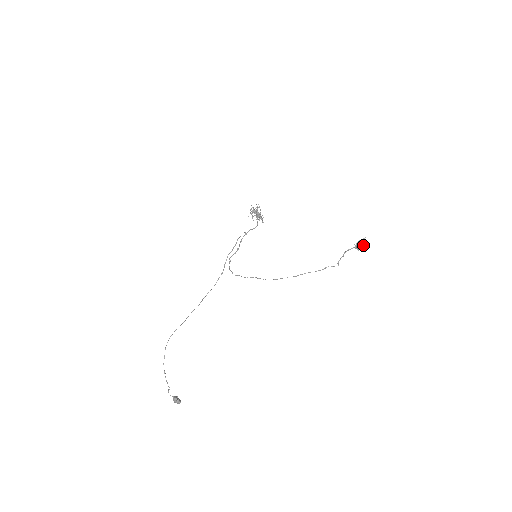
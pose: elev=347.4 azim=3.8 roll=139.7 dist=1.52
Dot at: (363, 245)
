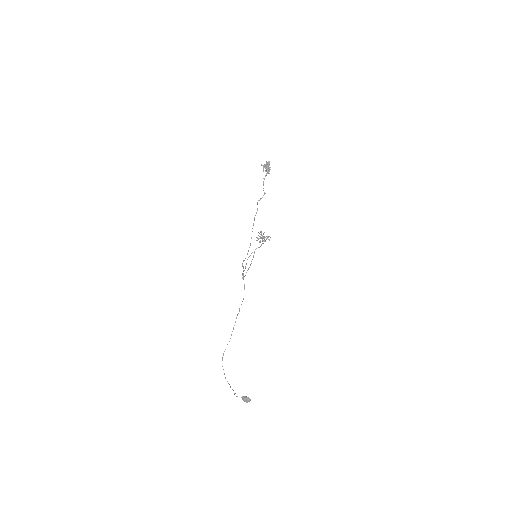
Dot at: (267, 166)
